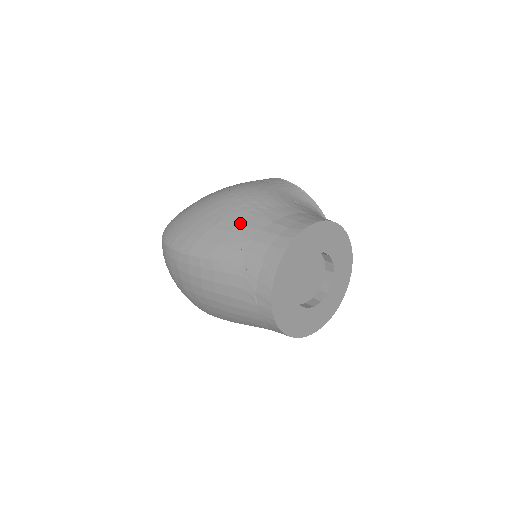
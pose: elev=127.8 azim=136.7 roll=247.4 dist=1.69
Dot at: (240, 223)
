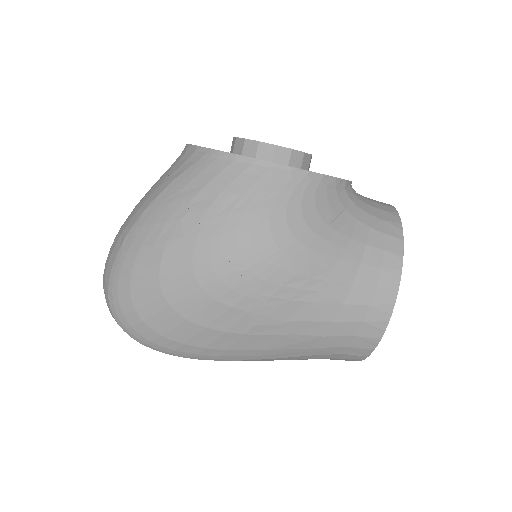
Dot at: (294, 322)
